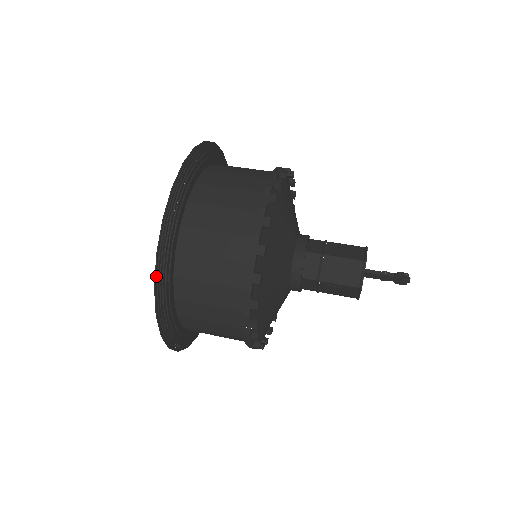
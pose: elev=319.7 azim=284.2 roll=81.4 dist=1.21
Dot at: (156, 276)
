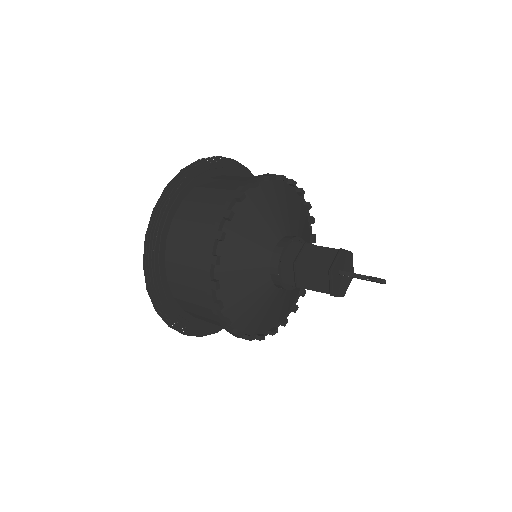
Dot at: (154, 304)
